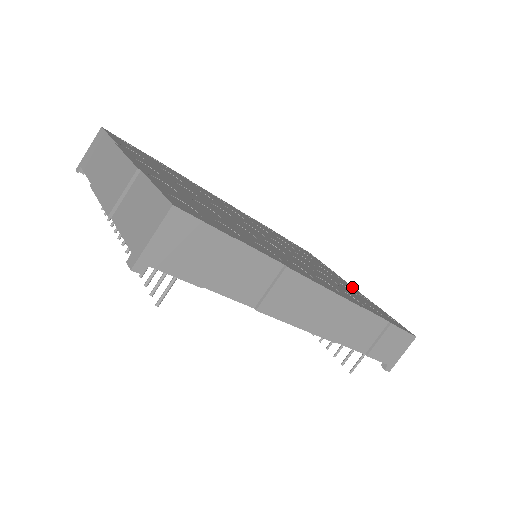
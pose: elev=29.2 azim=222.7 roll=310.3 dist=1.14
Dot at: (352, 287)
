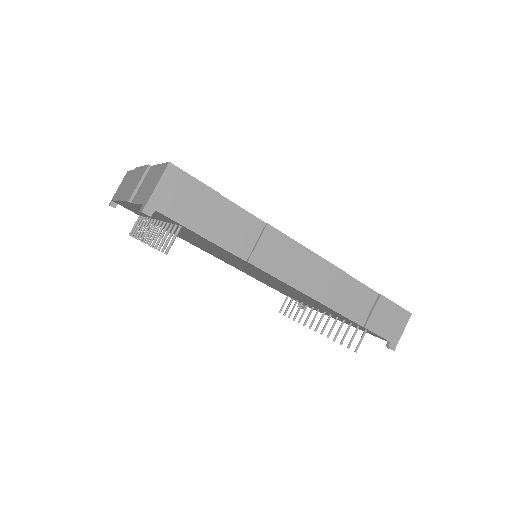
Dot at: occluded
